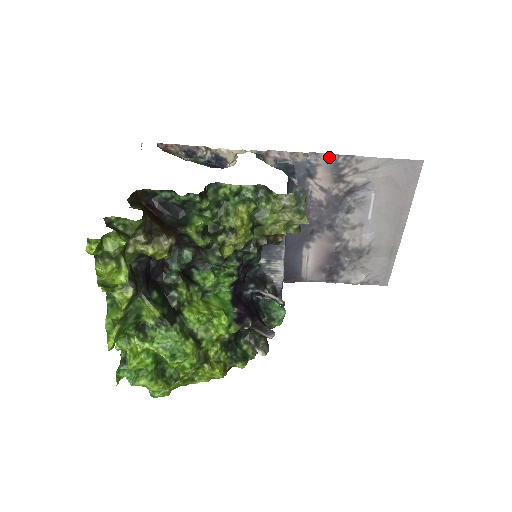
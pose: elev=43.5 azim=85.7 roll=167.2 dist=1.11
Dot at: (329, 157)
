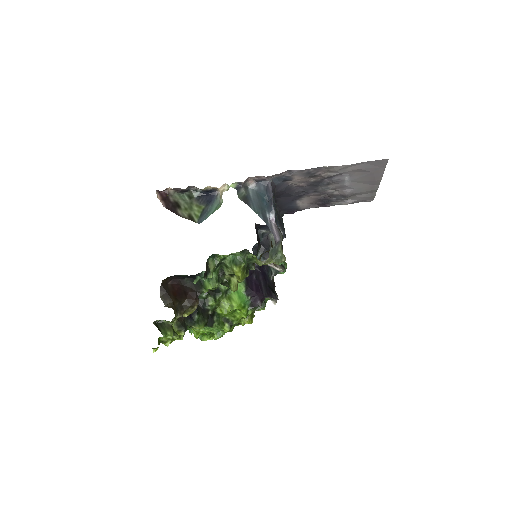
Dot at: (301, 171)
